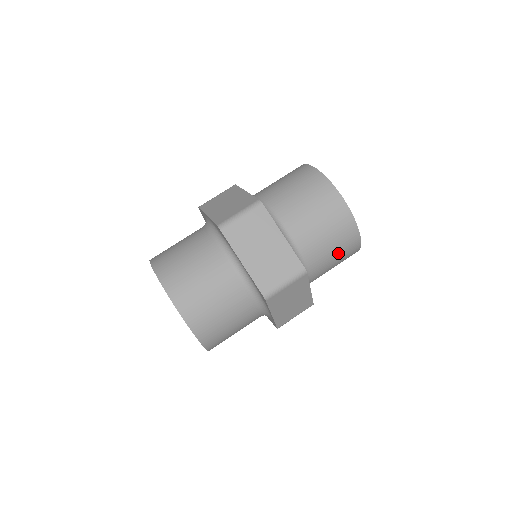
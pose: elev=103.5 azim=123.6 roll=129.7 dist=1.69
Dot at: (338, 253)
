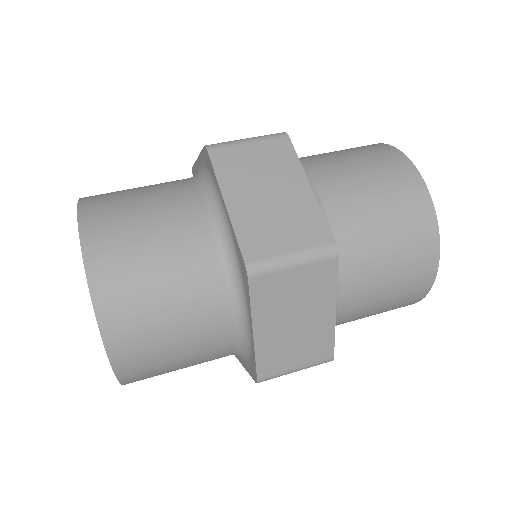
Dot at: (371, 174)
